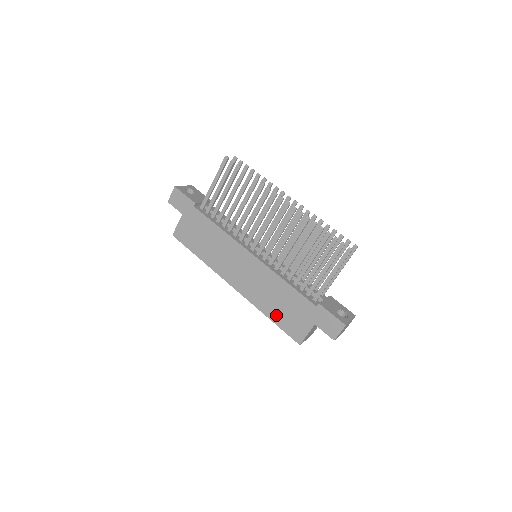
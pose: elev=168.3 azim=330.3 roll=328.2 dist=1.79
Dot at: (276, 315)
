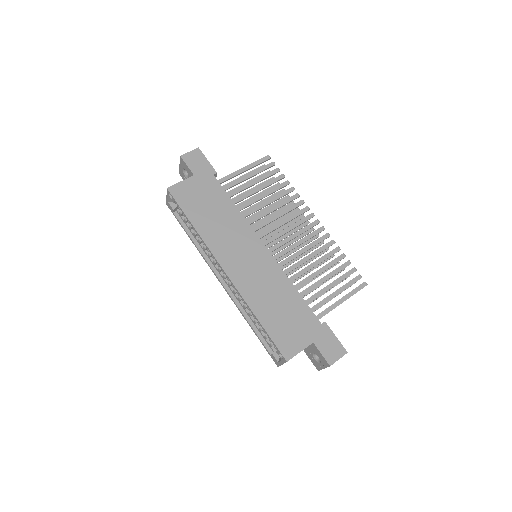
Dot at: (270, 319)
